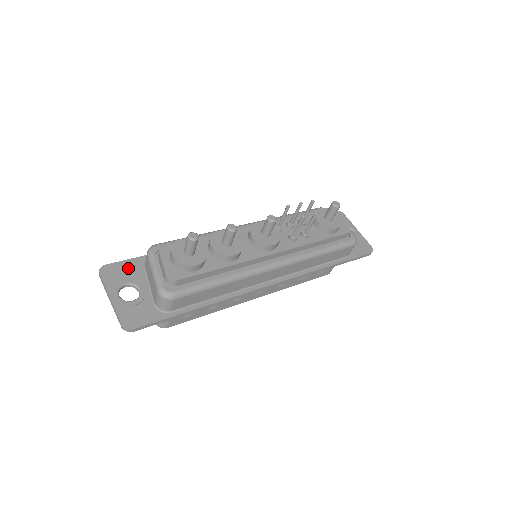
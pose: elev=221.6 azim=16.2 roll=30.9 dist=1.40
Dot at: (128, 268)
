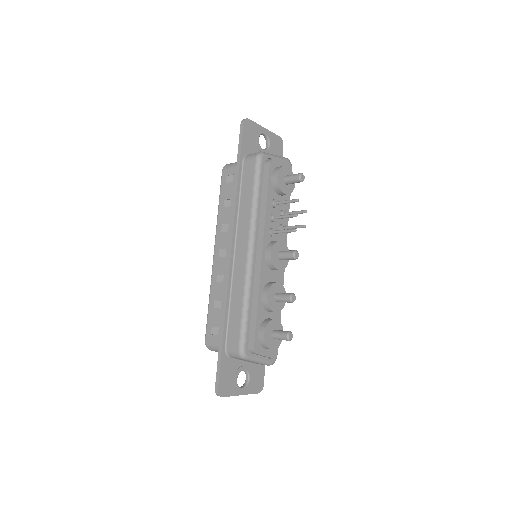
Dot at: (227, 372)
